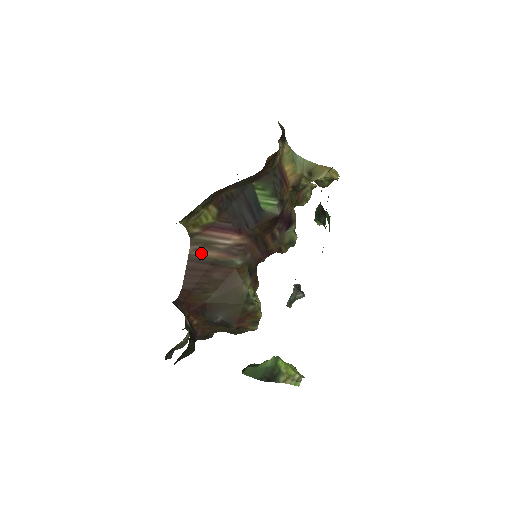
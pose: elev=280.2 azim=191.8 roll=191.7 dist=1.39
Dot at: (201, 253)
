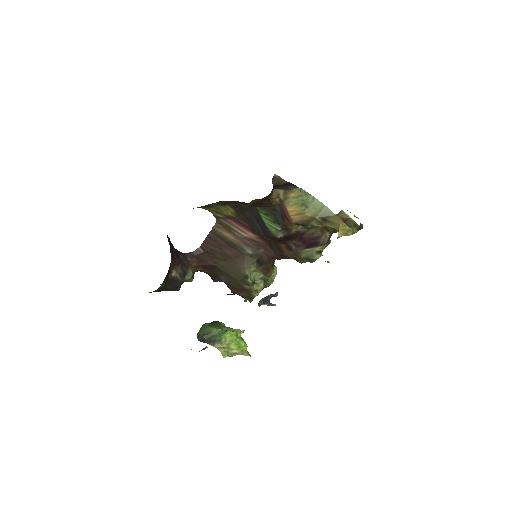
Dot at: (222, 231)
